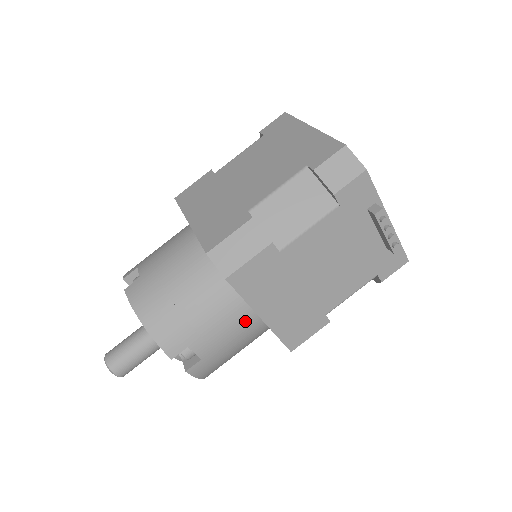
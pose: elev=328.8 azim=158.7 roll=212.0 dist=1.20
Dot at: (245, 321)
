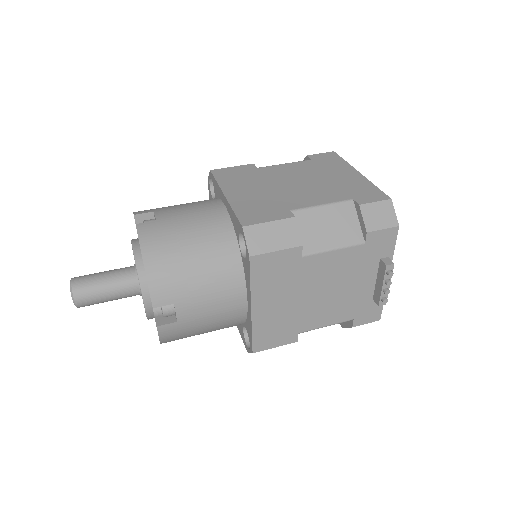
Dot at: (234, 305)
